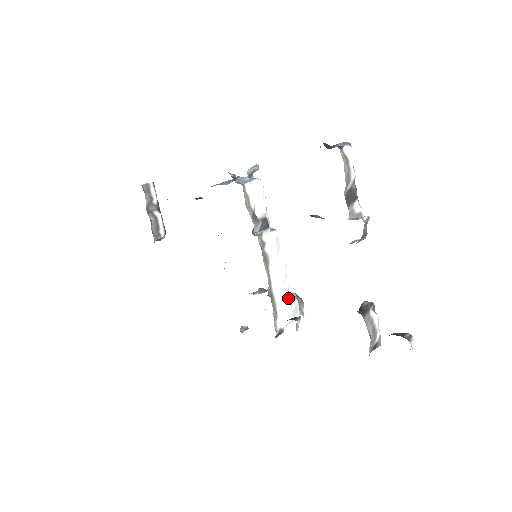
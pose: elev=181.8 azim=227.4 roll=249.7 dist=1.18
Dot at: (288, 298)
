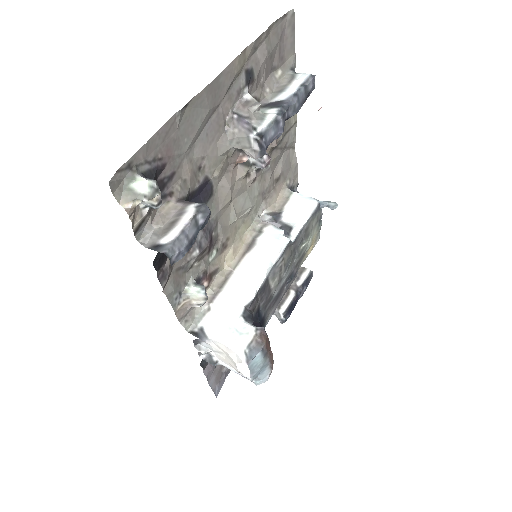
Dot at: (241, 308)
